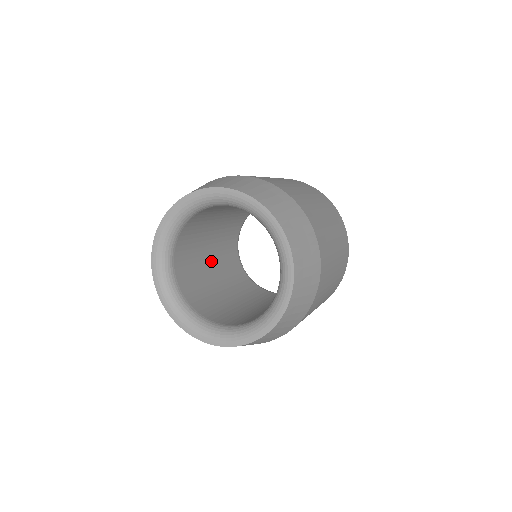
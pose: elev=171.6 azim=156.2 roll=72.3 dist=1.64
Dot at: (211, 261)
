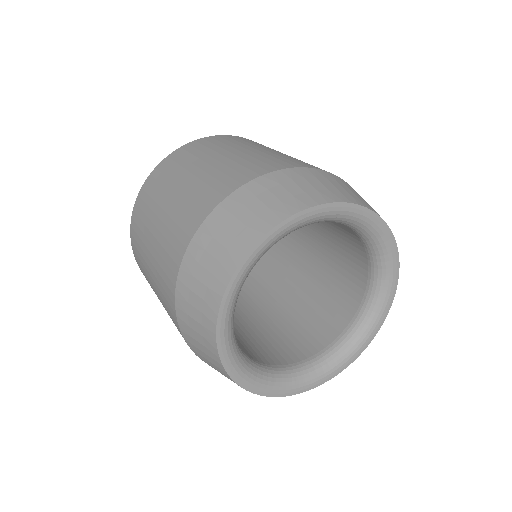
Dot at: occluded
